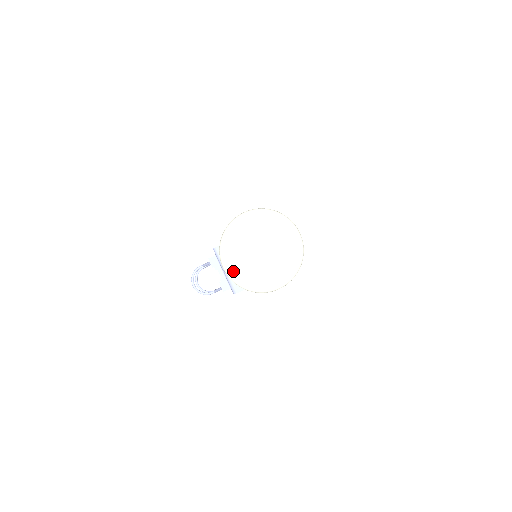
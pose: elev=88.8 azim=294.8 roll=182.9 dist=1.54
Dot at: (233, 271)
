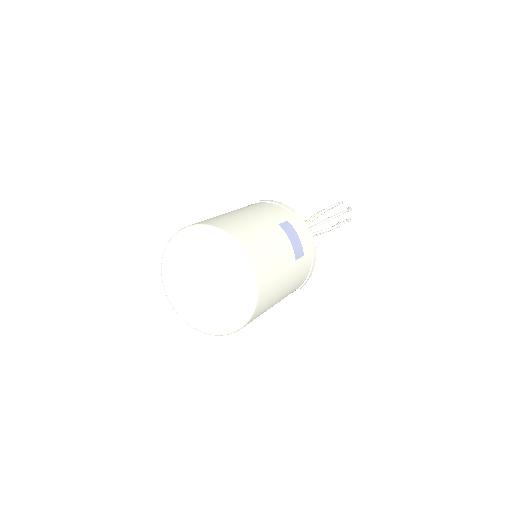
Dot at: (176, 306)
